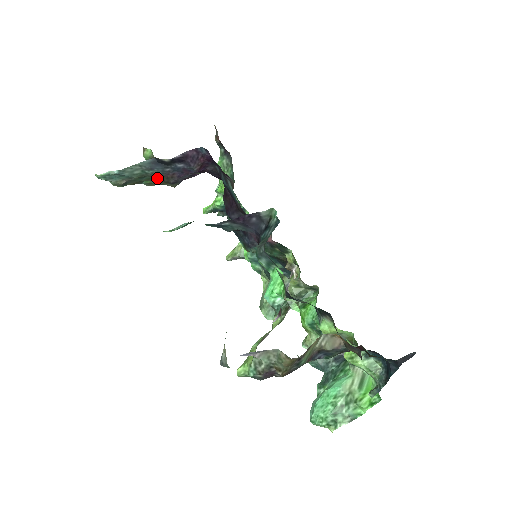
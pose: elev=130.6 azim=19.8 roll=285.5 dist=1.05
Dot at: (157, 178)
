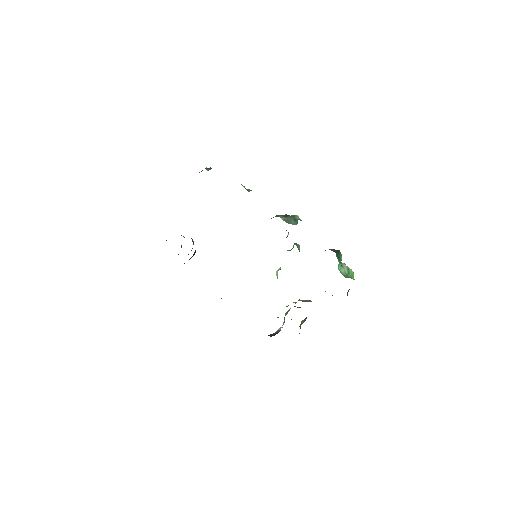
Dot at: occluded
